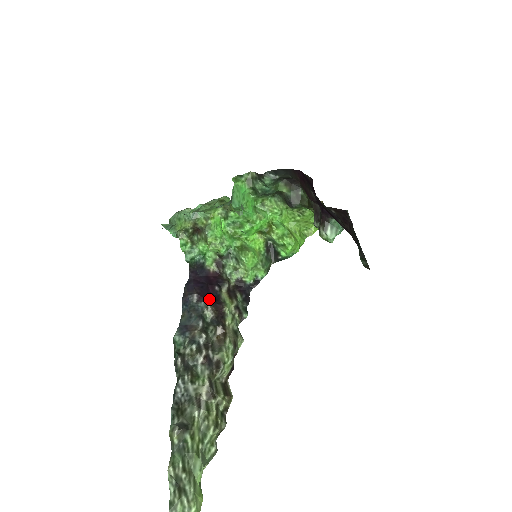
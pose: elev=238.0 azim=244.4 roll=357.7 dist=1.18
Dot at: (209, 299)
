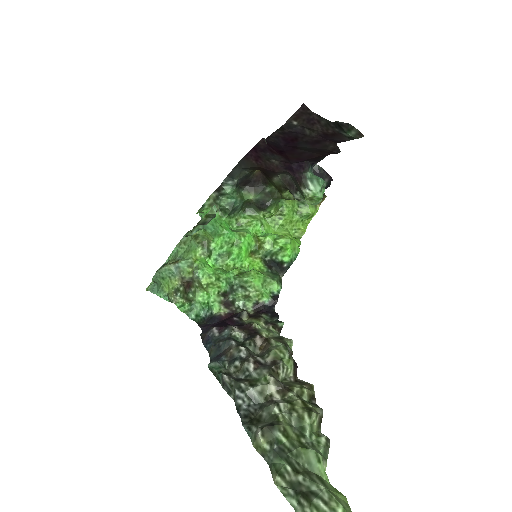
Dot at: (231, 325)
